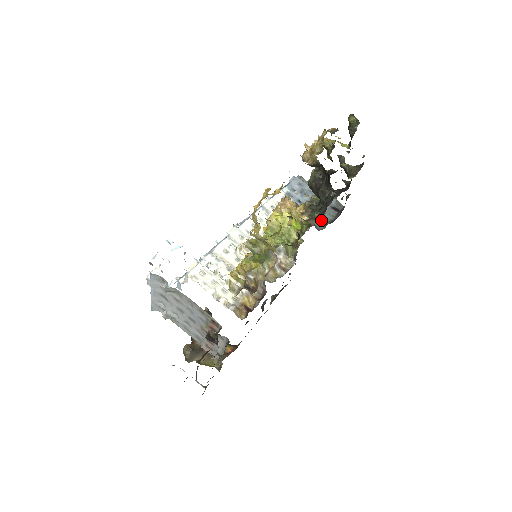
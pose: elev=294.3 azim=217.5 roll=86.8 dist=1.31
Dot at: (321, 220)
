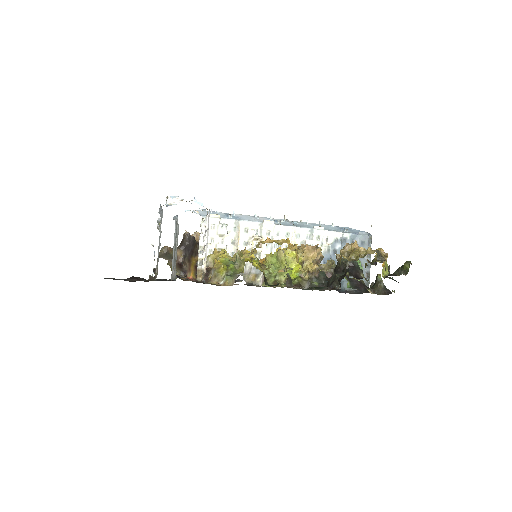
Dot at: occluded
